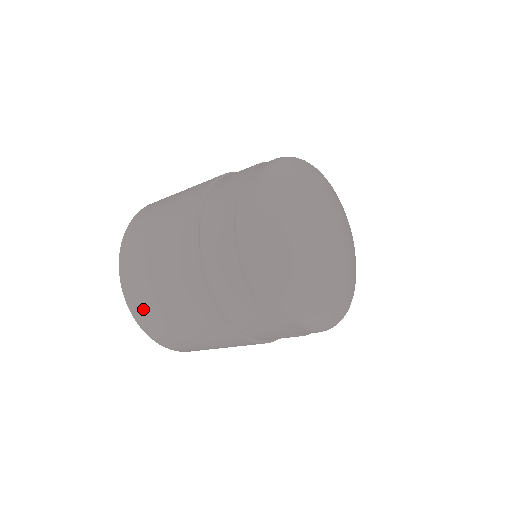
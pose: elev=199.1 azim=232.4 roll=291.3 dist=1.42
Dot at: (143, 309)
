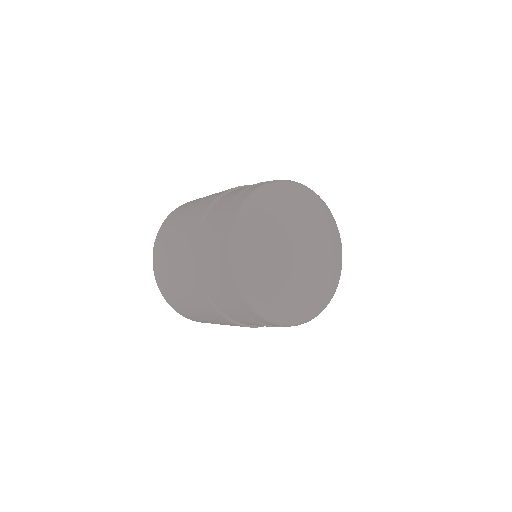
Dot at: (161, 244)
